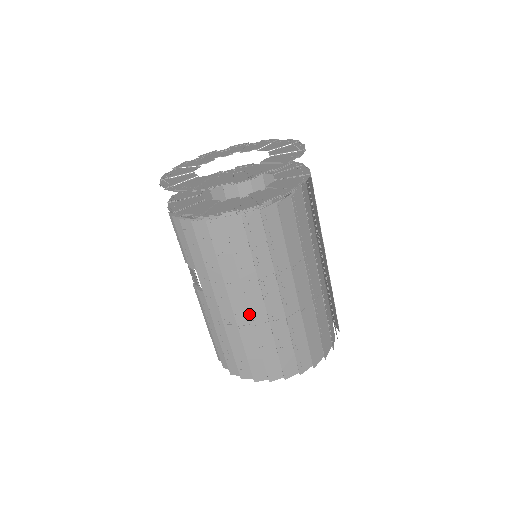
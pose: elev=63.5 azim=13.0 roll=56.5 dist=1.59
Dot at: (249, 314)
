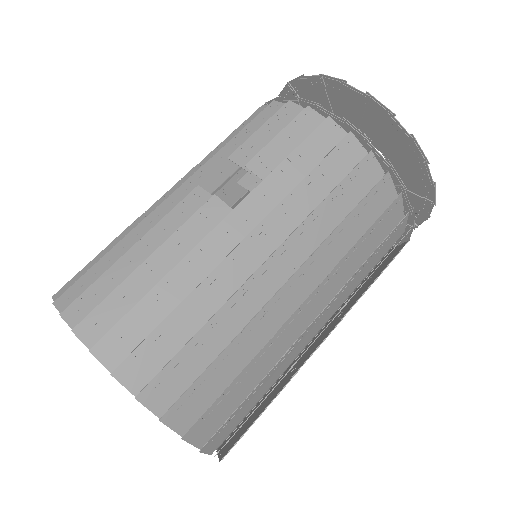
Dot at: (268, 292)
